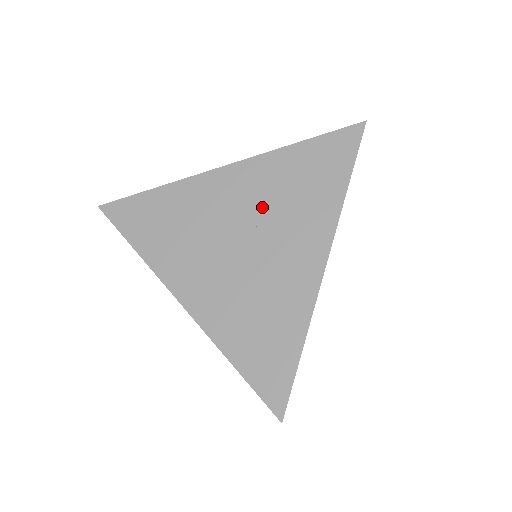
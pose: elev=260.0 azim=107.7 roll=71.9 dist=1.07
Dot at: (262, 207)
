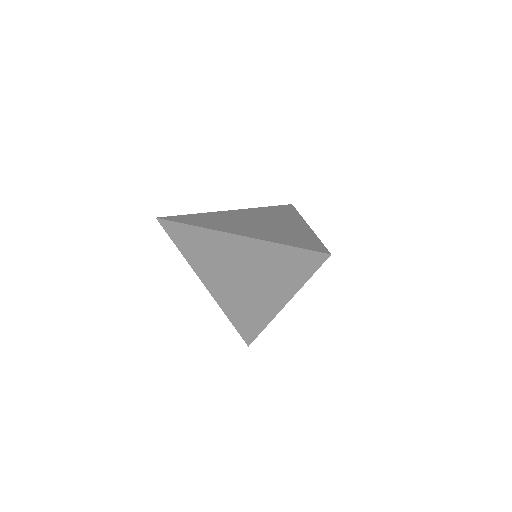
Dot at: (255, 267)
